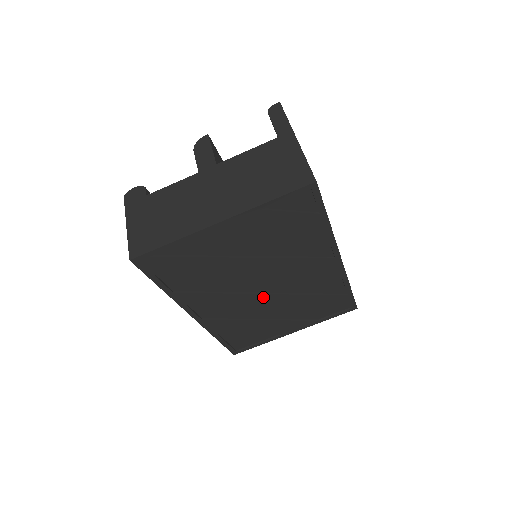
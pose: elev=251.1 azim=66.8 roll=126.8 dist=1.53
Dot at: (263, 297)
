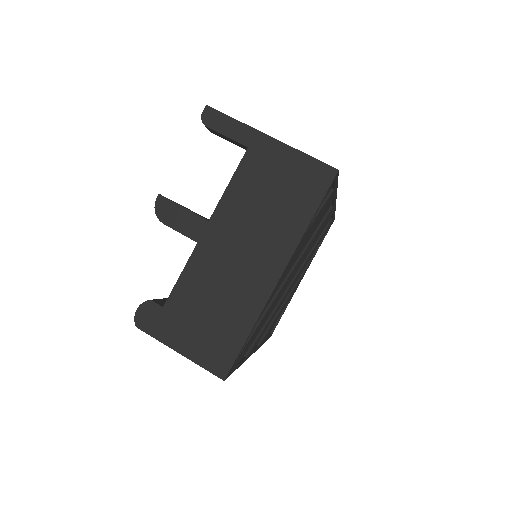
Dot at: (292, 284)
